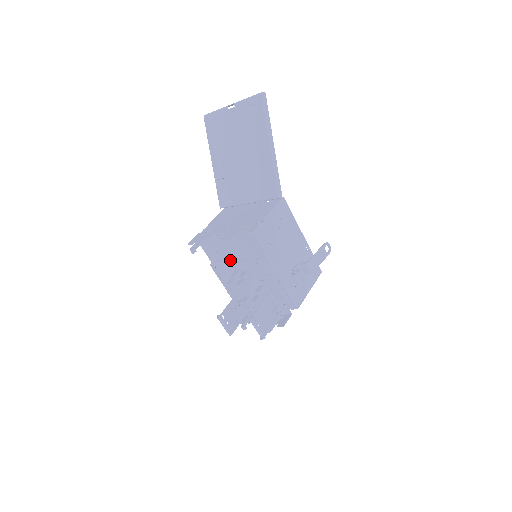
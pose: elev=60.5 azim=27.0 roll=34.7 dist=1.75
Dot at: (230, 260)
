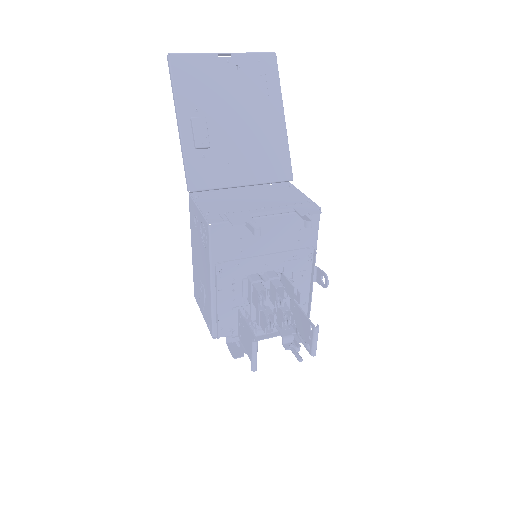
Dot at: (255, 256)
